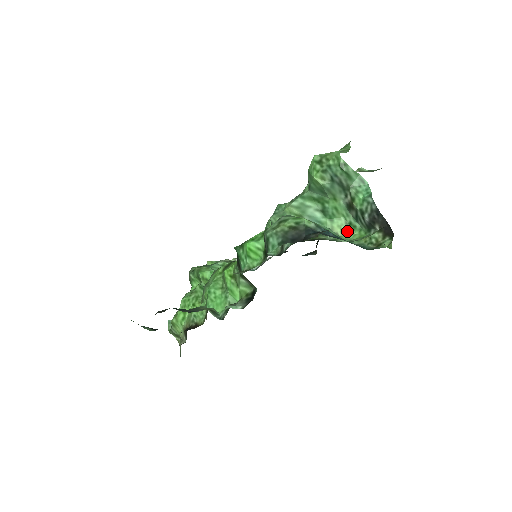
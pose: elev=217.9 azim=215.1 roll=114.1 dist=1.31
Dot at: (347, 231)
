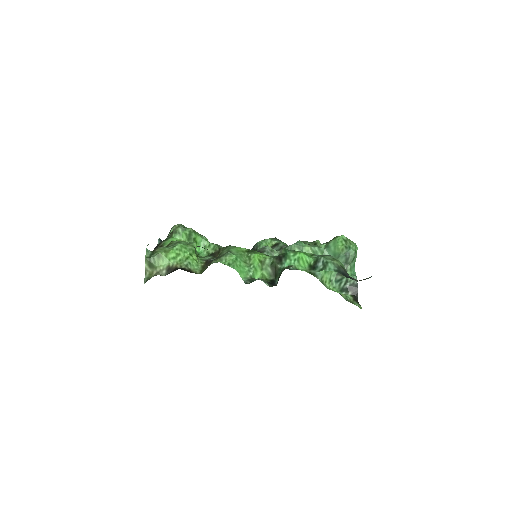
Dot at: (328, 283)
